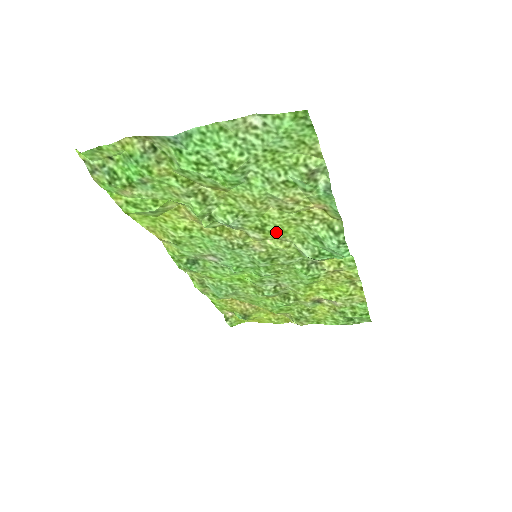
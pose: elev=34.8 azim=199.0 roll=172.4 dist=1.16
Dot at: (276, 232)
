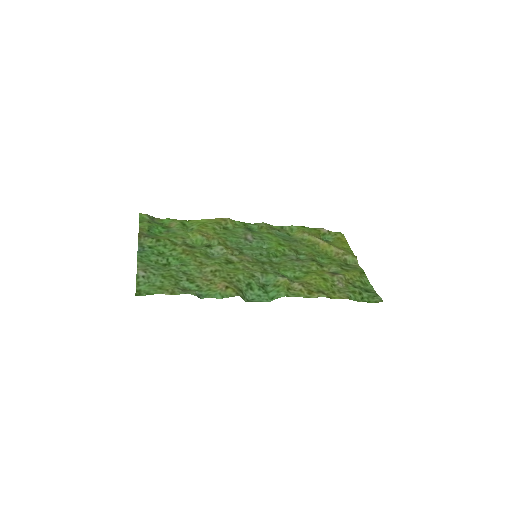
Dot at: (236, 267)
